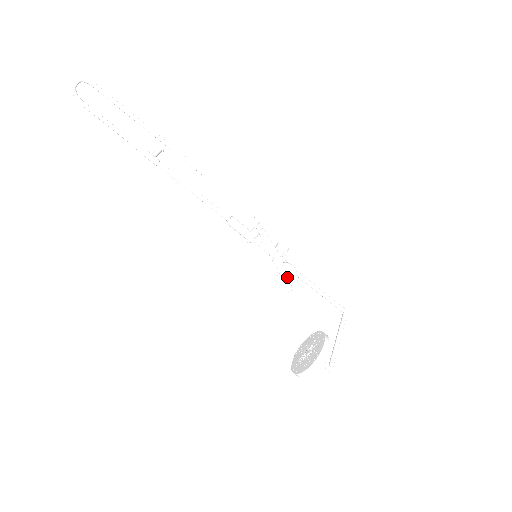
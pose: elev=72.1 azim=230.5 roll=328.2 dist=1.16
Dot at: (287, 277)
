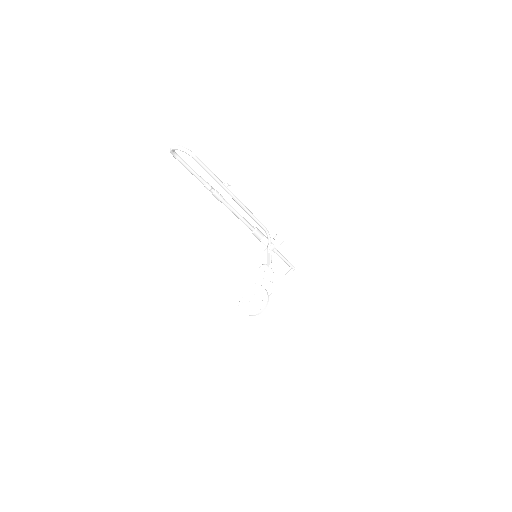
Dot at: (267, 277)
